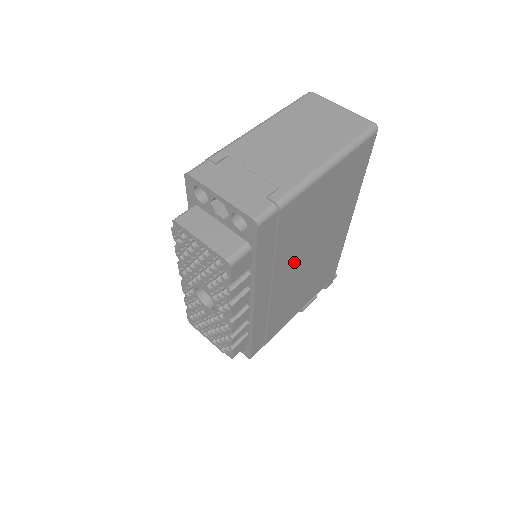
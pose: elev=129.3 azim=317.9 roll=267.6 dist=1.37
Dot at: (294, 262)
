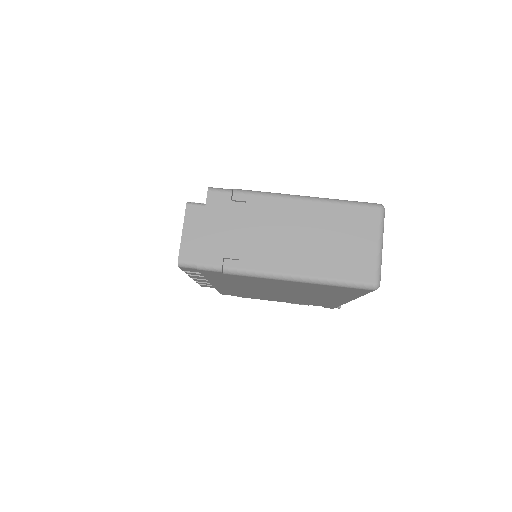
Dot at: (260, 289)
